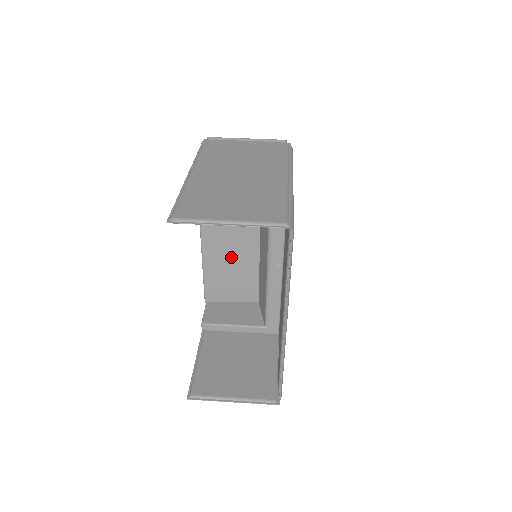
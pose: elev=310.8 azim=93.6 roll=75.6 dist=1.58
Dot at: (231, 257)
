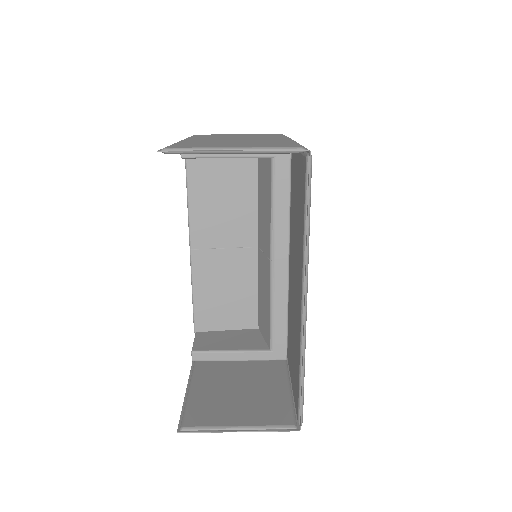
Dot at: (225, 268)
